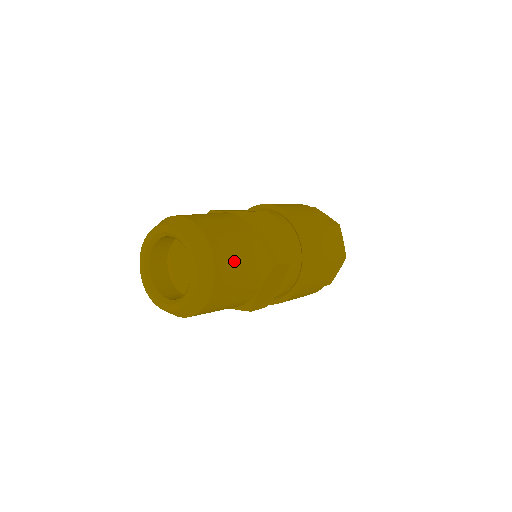
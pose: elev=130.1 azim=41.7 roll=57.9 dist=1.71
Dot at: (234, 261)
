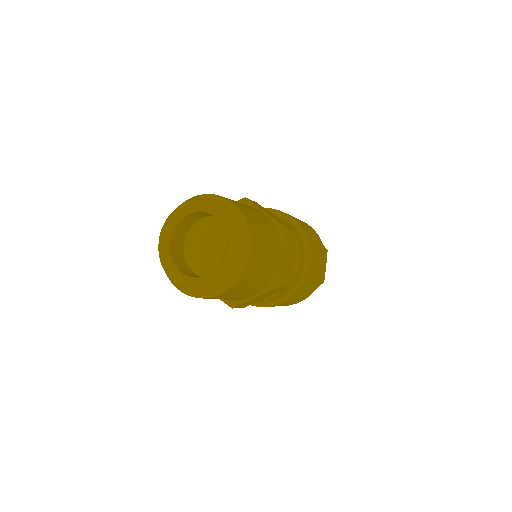
Dot at: (256, 219)
